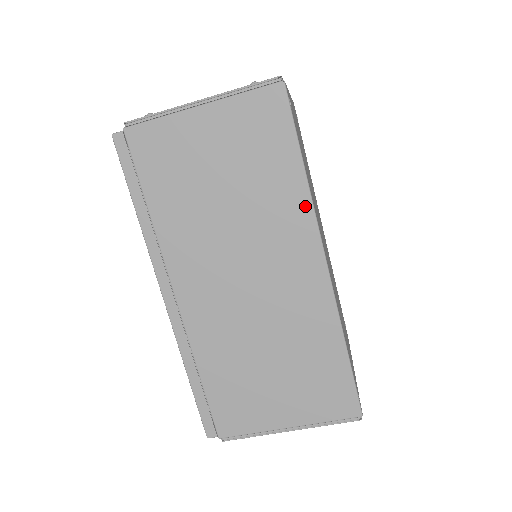
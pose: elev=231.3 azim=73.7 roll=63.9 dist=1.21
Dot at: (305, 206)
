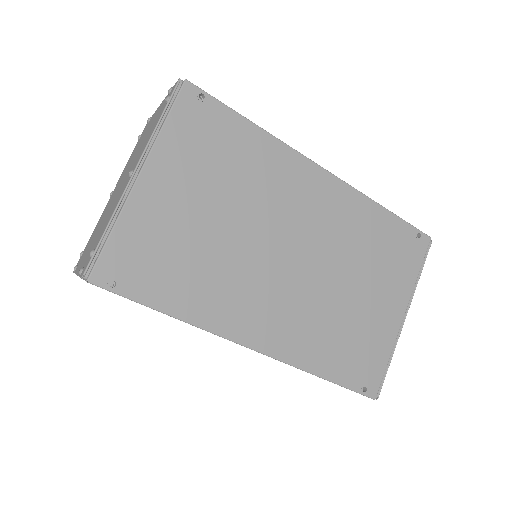
Dot at: (200, 328)
